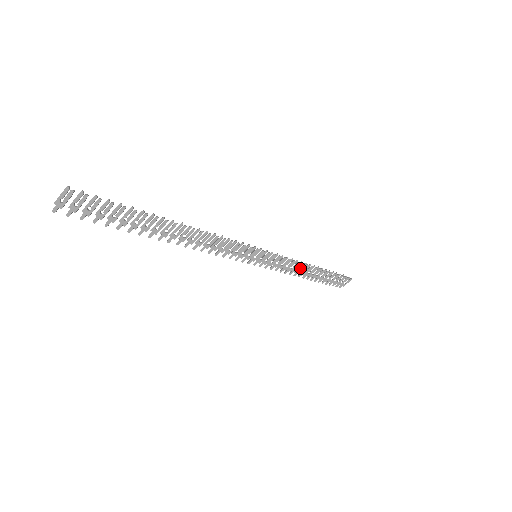
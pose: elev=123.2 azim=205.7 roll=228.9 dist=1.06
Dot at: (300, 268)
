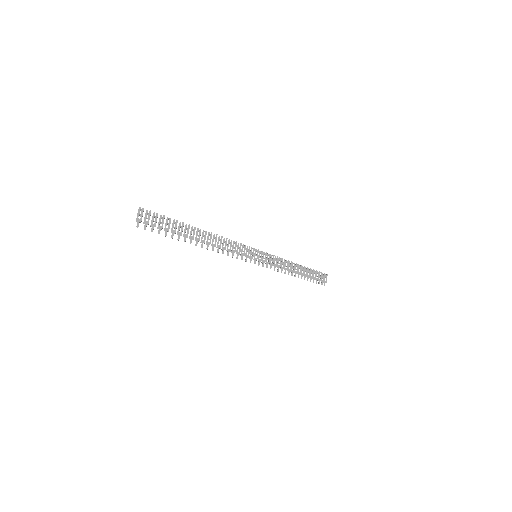
Dot at: (288, 267)
